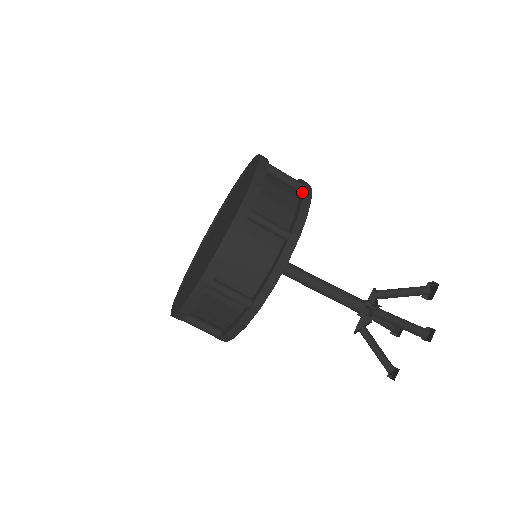
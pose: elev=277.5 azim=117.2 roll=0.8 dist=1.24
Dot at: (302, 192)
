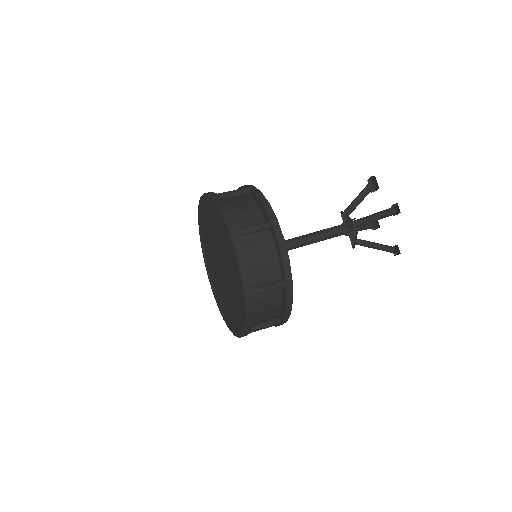
Dot at: (252, 193)
